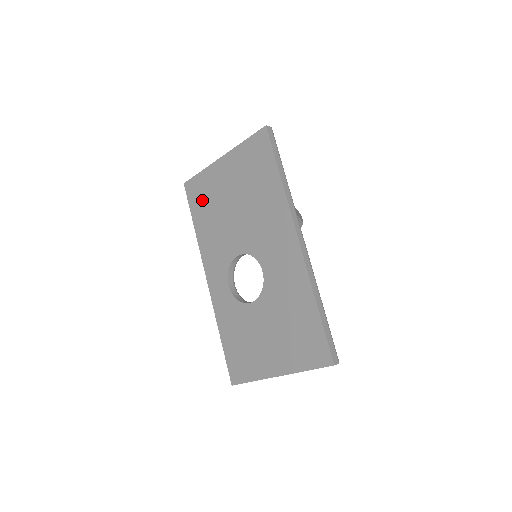
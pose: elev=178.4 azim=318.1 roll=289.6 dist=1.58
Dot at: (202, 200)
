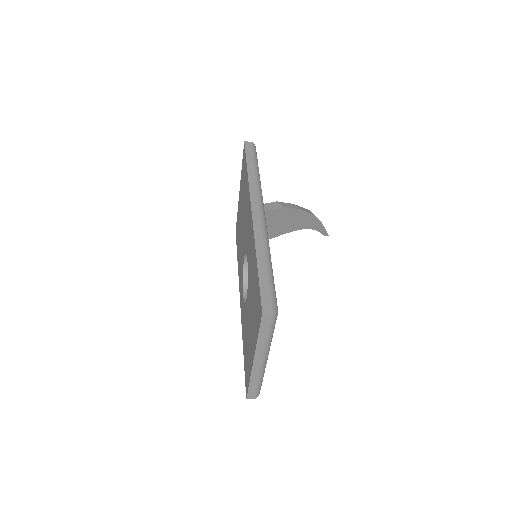
Dot at: occluded
